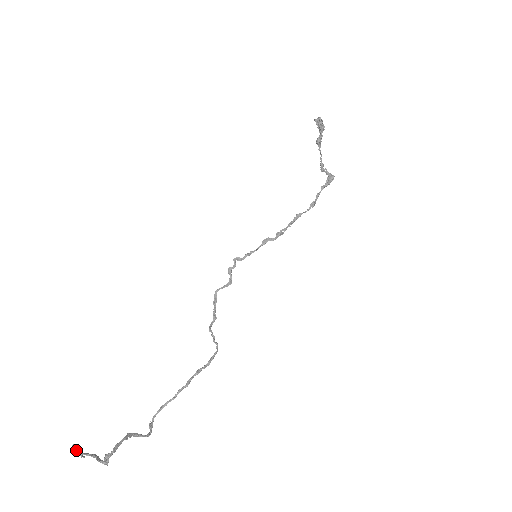
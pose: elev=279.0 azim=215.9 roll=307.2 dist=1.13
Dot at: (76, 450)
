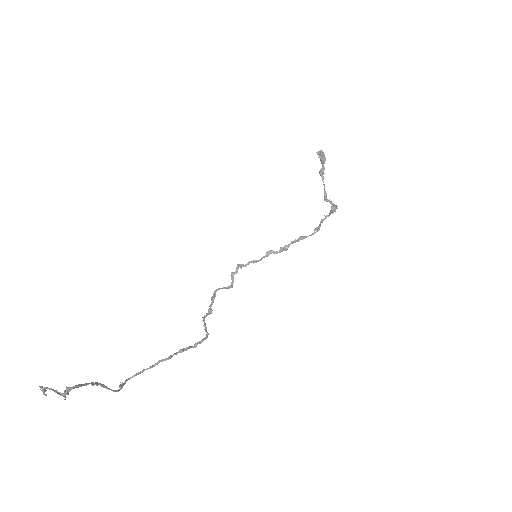
Dot at: occluded
